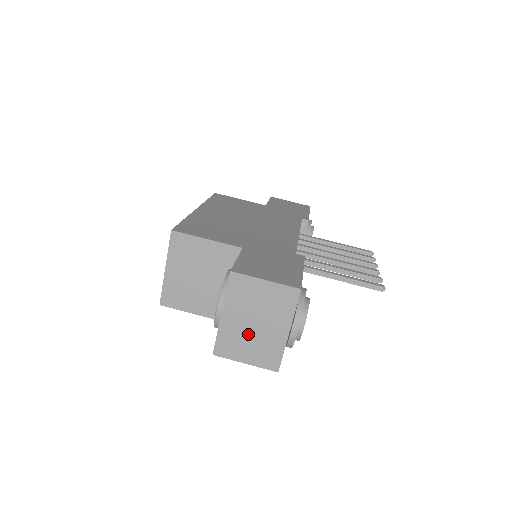
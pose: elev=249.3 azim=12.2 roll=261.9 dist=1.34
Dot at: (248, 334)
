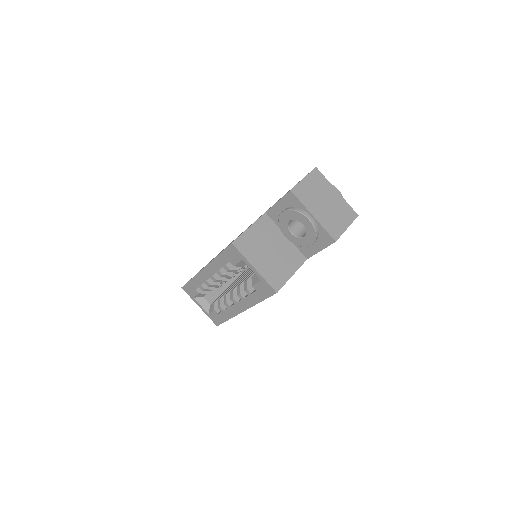
Dot at: (330, 212)
